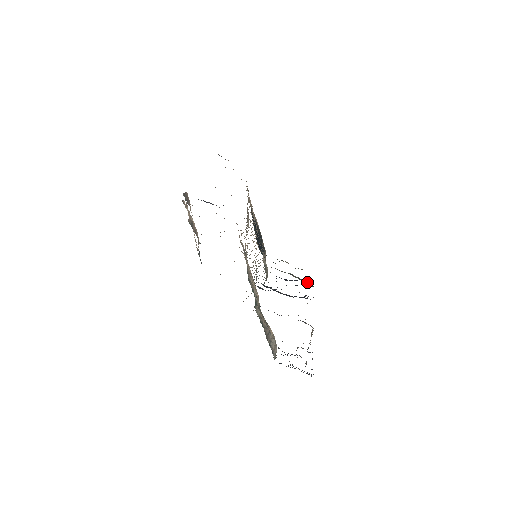
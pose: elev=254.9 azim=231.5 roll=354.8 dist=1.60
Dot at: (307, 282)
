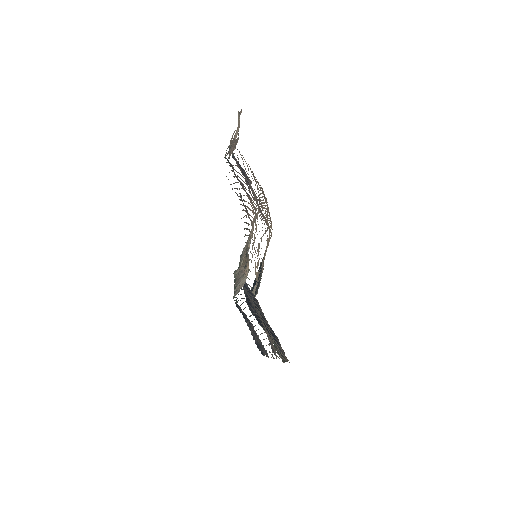
Dot at: occluded
